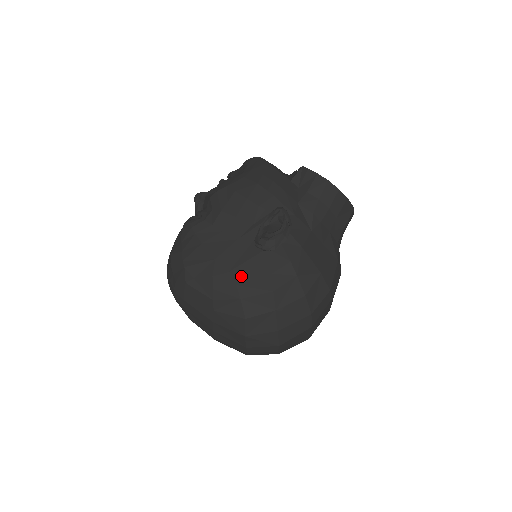
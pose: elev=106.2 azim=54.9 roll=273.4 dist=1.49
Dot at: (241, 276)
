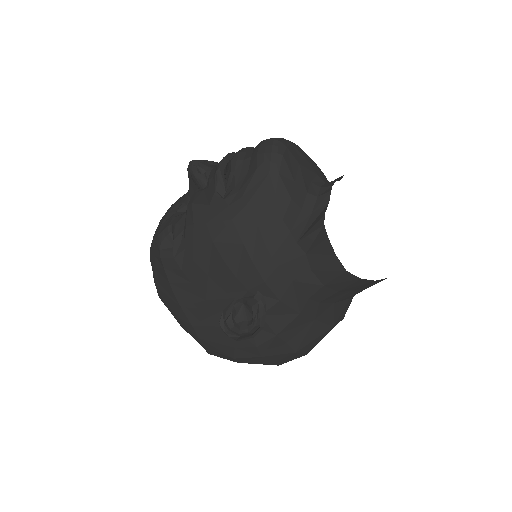
Dot at: (204, 334)
